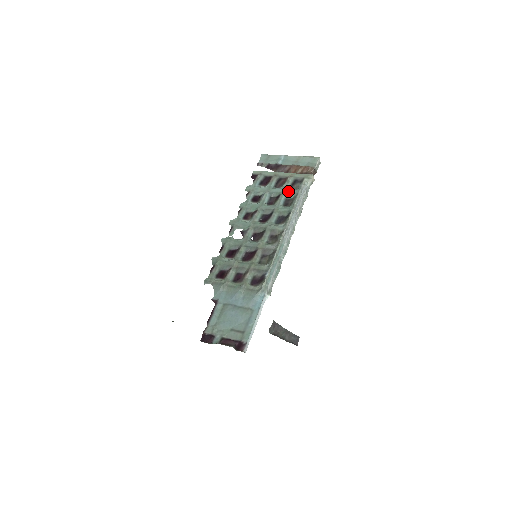
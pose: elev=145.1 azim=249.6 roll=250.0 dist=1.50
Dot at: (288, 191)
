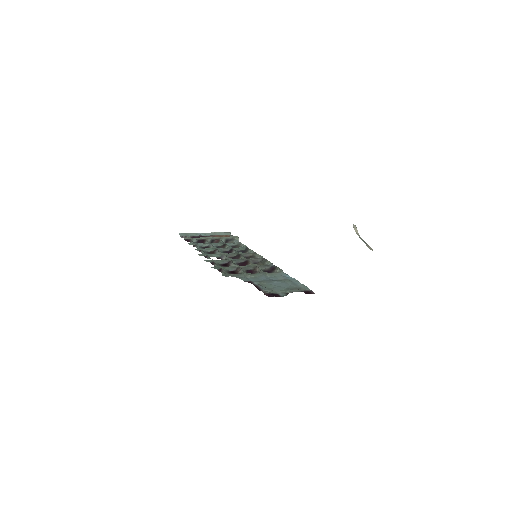
Dot at: (229, 243)
